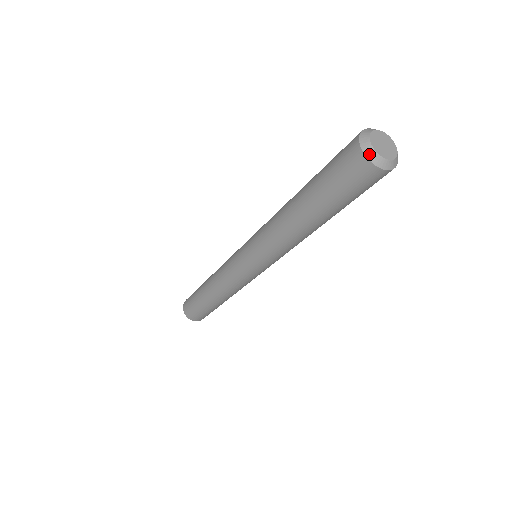
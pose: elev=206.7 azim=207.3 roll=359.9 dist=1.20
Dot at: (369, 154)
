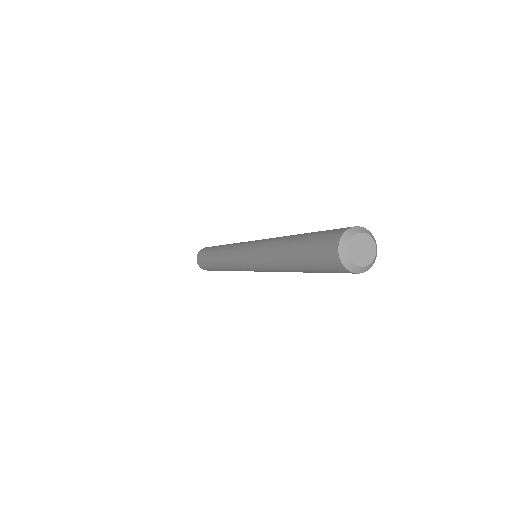
Dot at: (347, 265)
